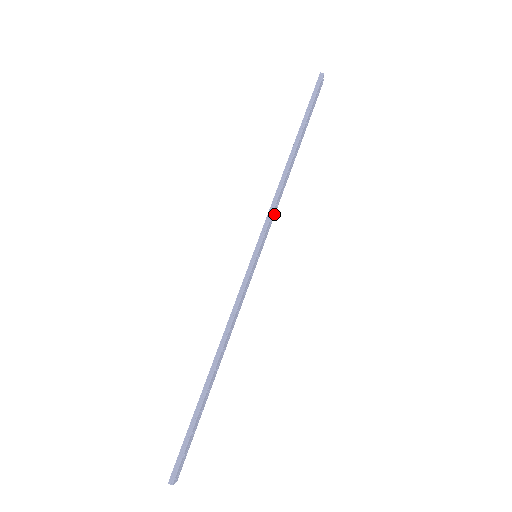
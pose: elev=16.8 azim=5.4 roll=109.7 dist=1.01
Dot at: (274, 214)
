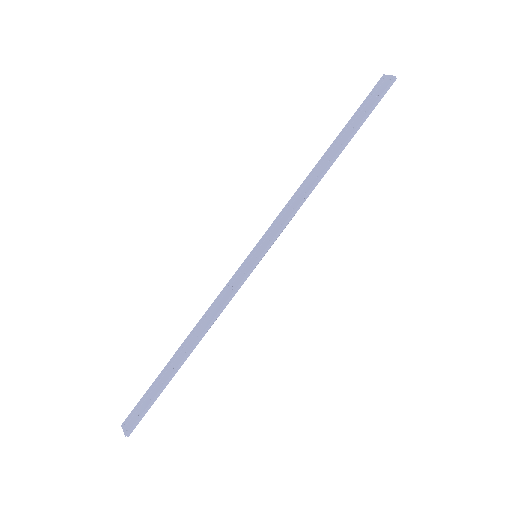
Dot at: (285, 215)
